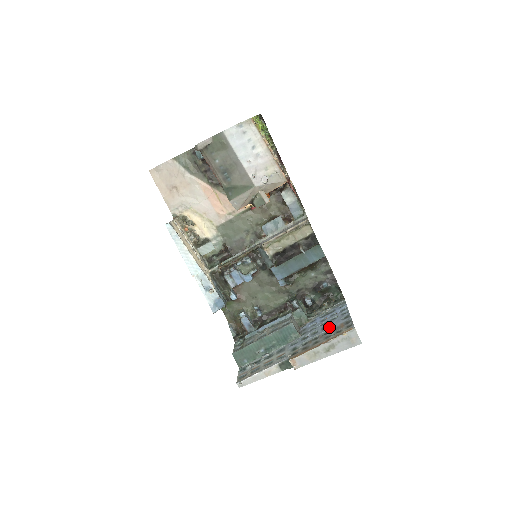
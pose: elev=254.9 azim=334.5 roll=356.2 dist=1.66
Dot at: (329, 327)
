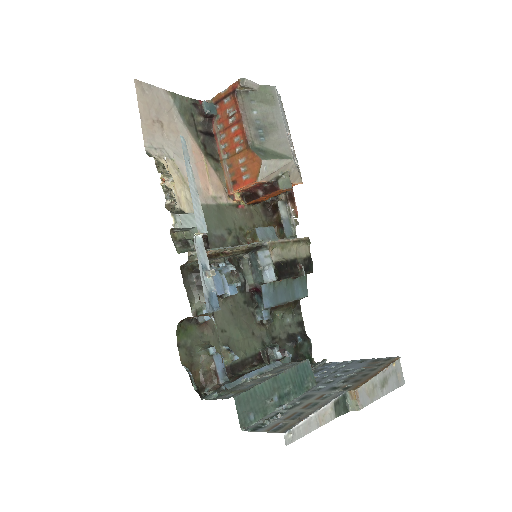
Dot at: (355, 367)
